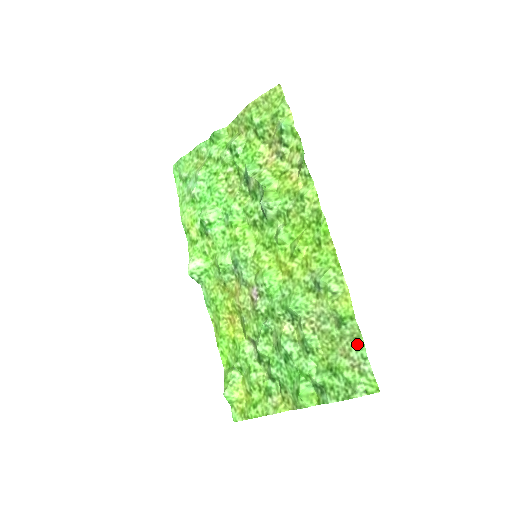
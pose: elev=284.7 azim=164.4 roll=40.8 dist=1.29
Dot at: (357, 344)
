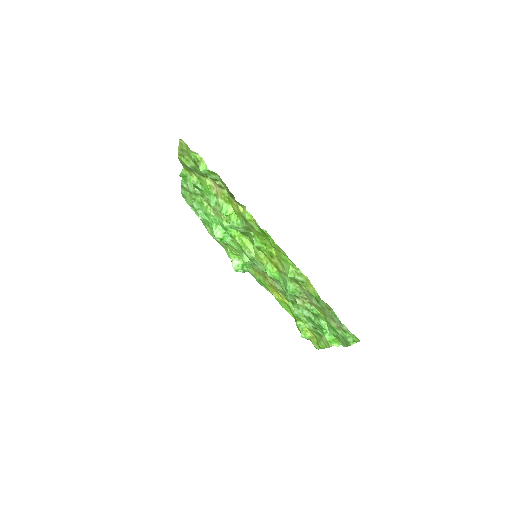
Dot at: (332, 313)
